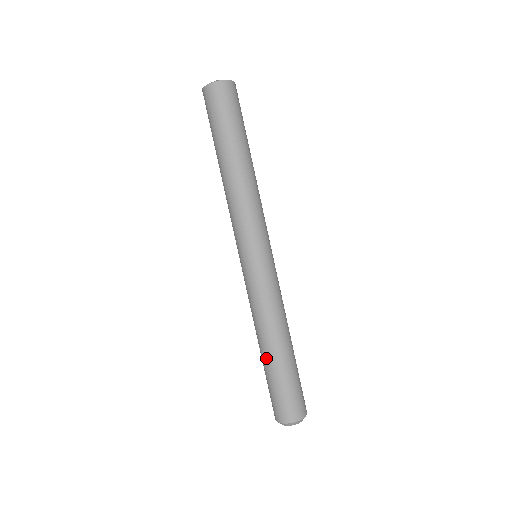
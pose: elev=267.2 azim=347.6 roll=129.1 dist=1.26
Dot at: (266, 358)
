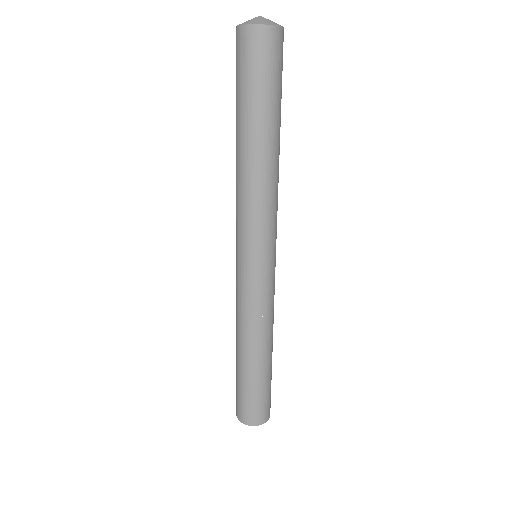
Dot at: (254, 367)
